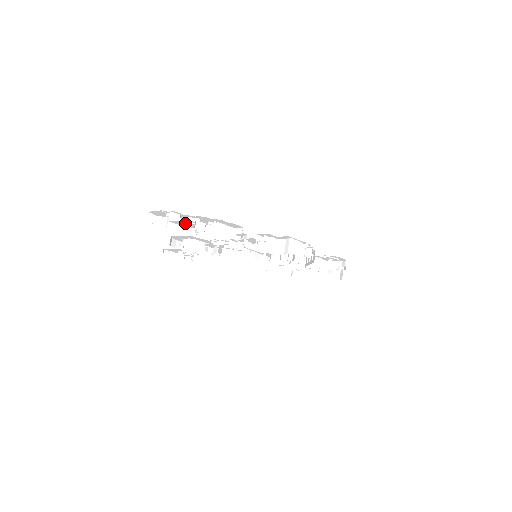
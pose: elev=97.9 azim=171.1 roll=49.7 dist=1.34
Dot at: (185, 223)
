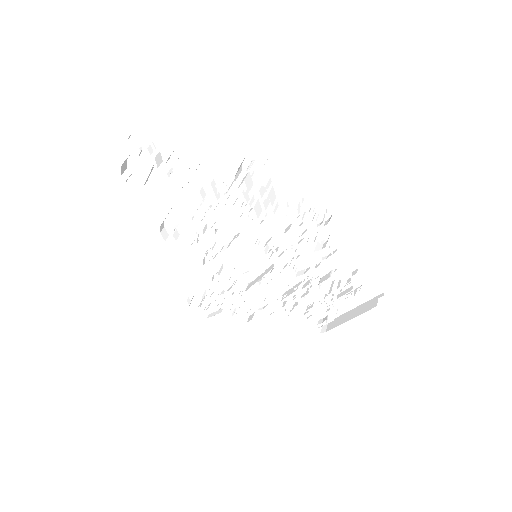
Dot at: (152, 166)
